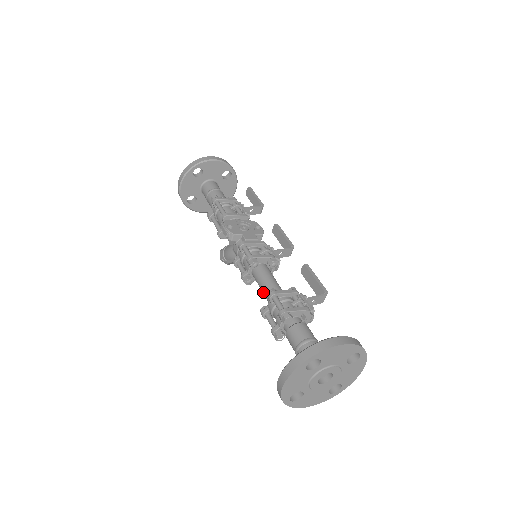
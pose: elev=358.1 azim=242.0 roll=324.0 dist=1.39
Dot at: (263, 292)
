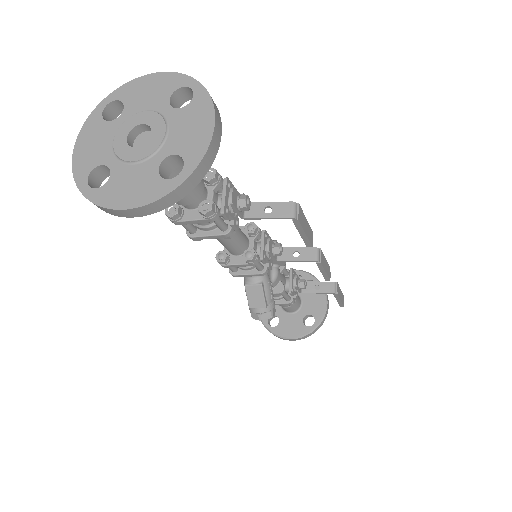
Dot at: occluded
